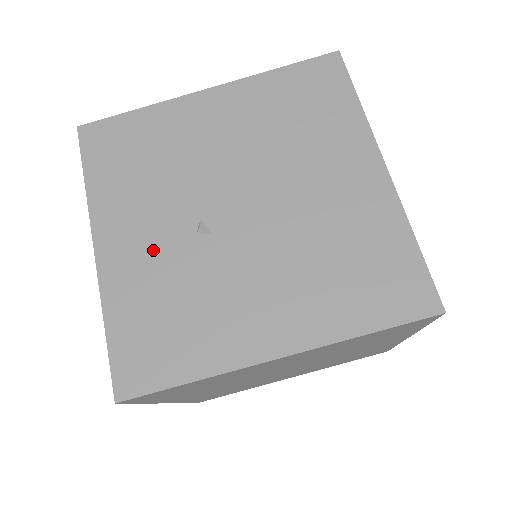
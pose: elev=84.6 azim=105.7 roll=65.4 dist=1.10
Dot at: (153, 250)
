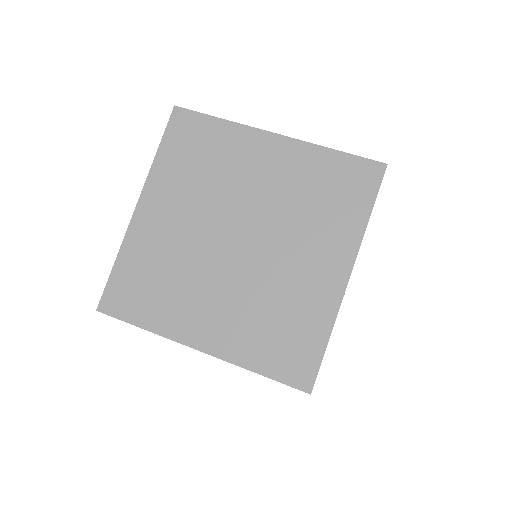
Dot at: occluded
